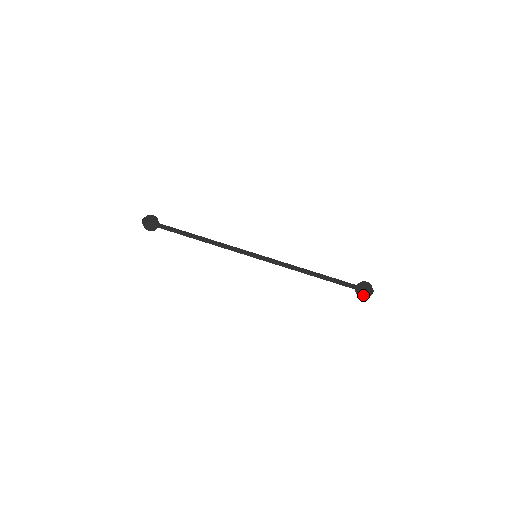
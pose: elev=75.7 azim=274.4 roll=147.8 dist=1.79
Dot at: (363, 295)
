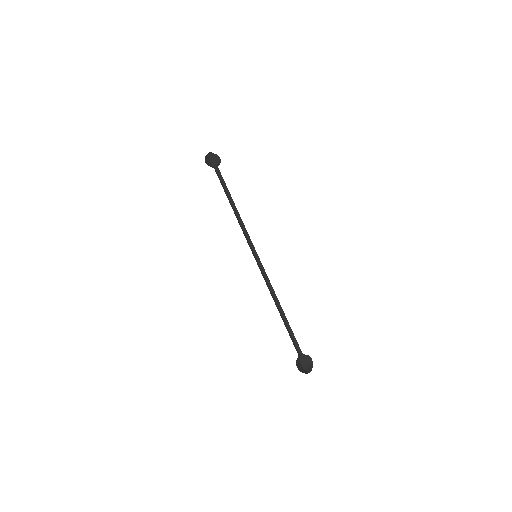
Dot at: (299, 367)
